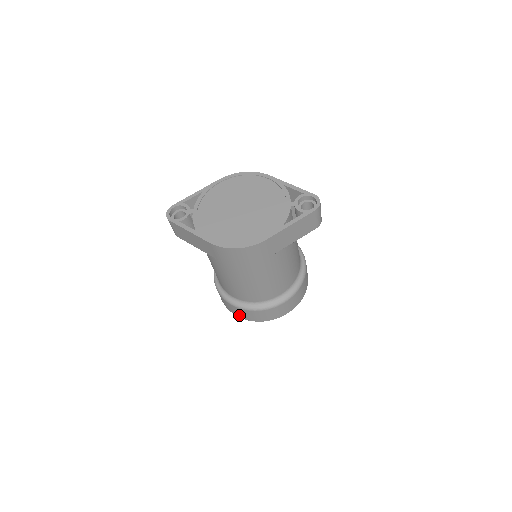
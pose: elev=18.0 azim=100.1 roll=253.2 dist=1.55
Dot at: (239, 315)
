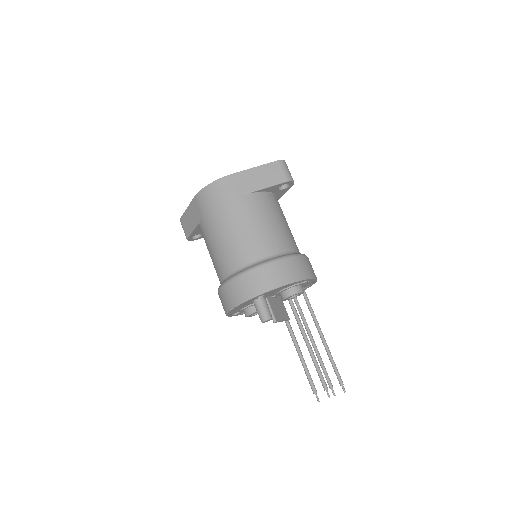
Dot at: (231, 302)
